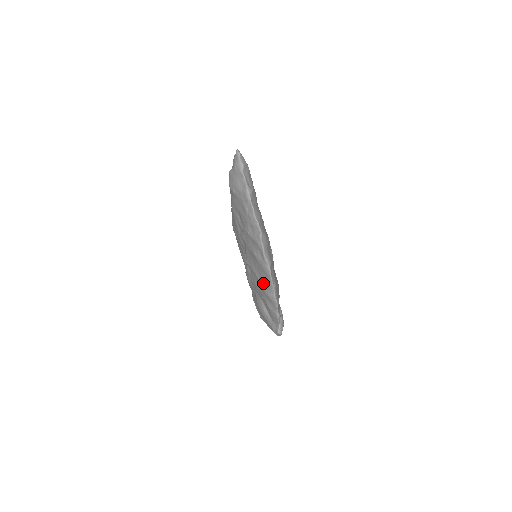
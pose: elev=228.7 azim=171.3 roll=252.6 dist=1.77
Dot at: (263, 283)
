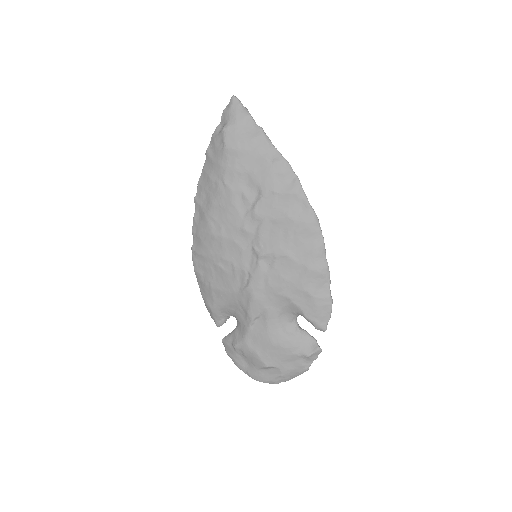
Dot at: (305, 257)
